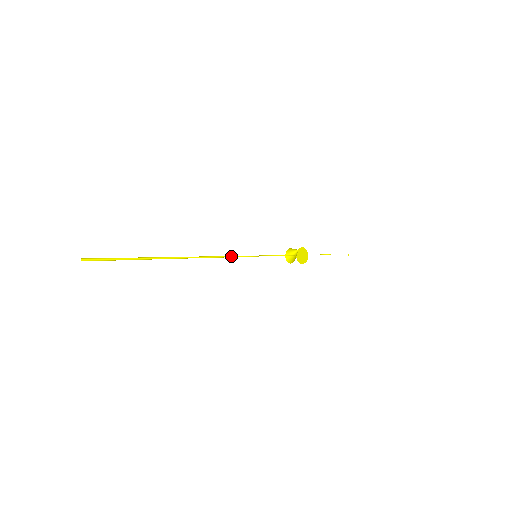
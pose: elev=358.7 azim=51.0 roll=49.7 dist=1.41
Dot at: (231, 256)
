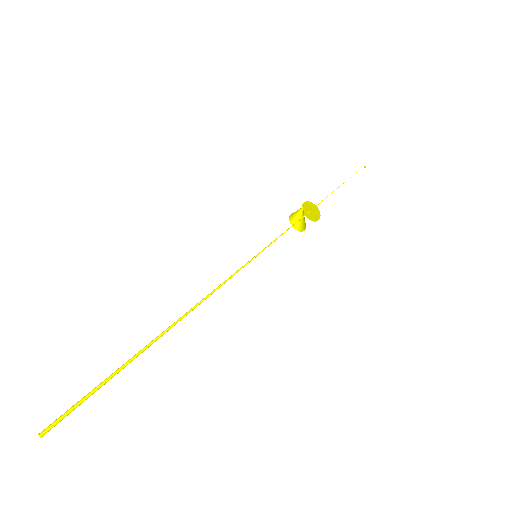
Dot at: (226, 280)
